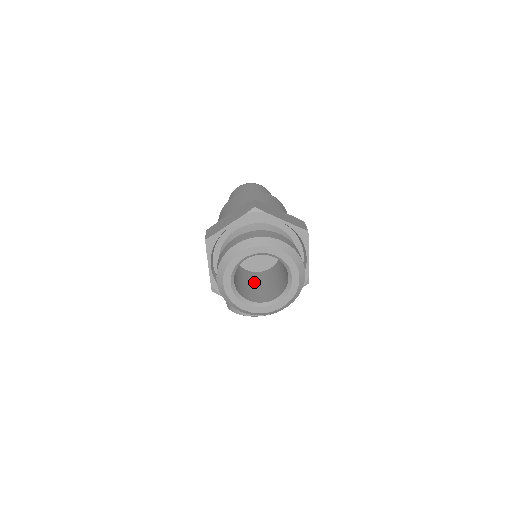
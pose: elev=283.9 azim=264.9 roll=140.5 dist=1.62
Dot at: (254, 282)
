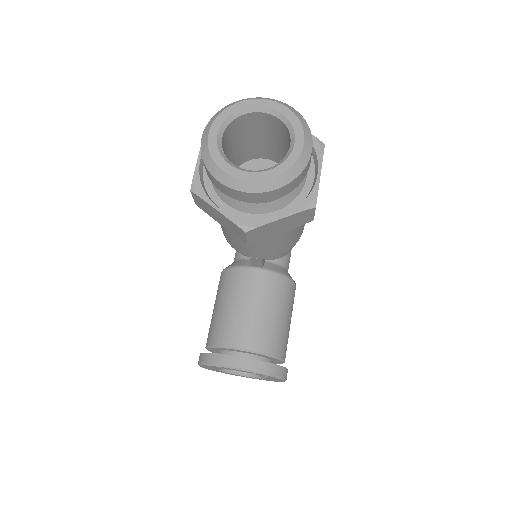
Dot at: occluded
